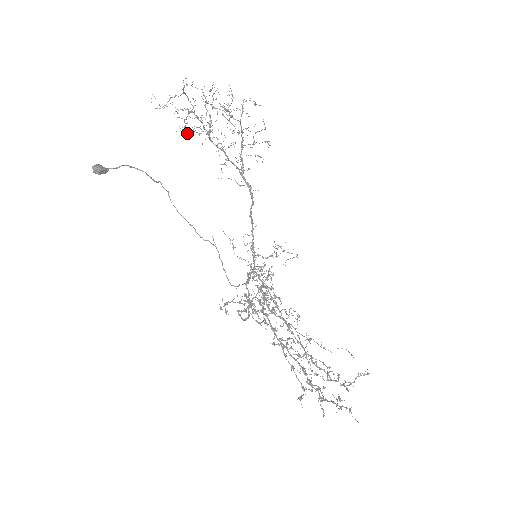
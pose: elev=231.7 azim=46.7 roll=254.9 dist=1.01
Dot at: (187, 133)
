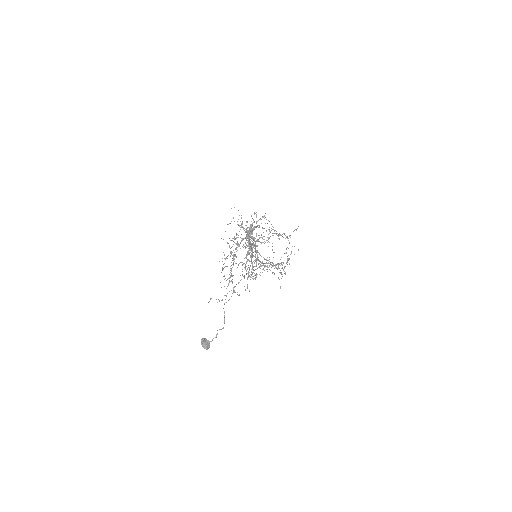
Dot at: occluded
